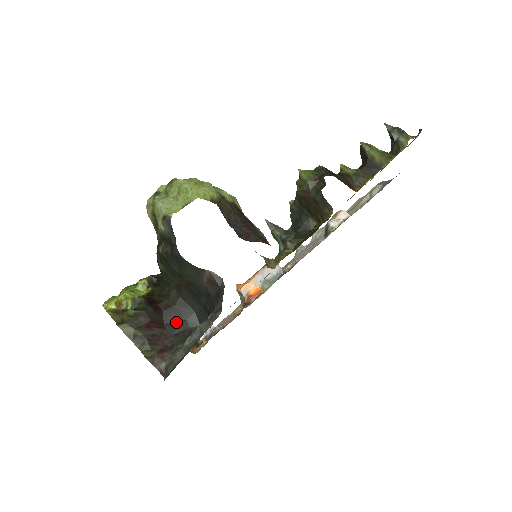
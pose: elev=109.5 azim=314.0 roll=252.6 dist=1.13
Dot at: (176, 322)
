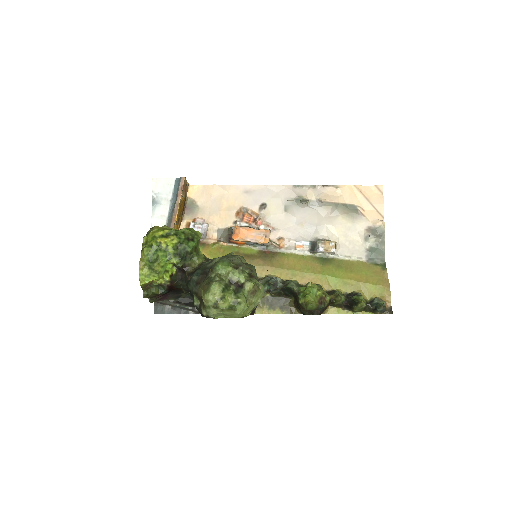
Dot at: (177, 292)
